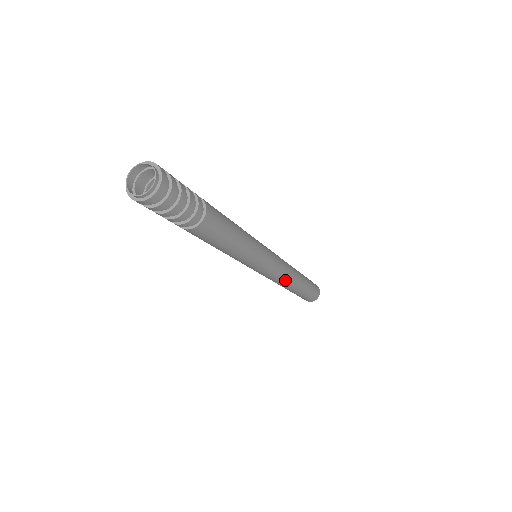
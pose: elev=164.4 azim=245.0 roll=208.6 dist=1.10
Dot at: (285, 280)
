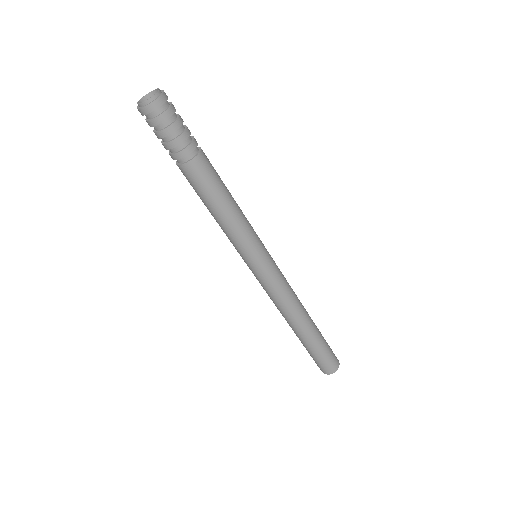
Dot at: (290, 304)
